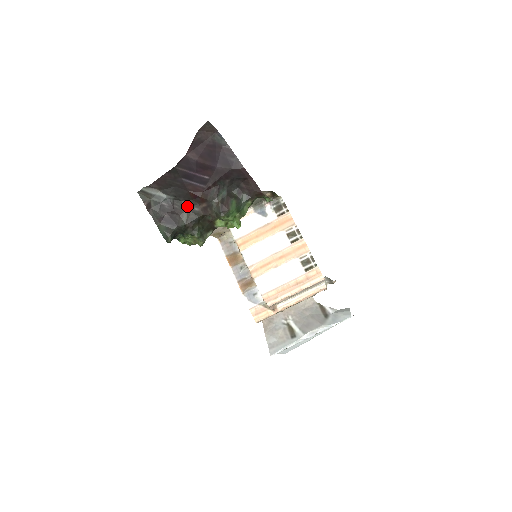
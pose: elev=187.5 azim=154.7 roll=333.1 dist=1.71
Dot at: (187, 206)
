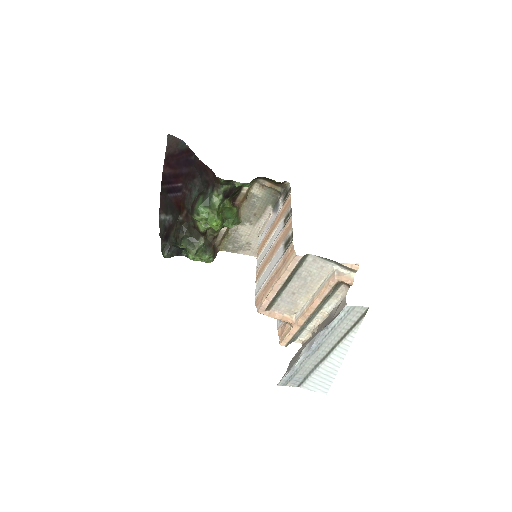
Dot at: (177, 219)
